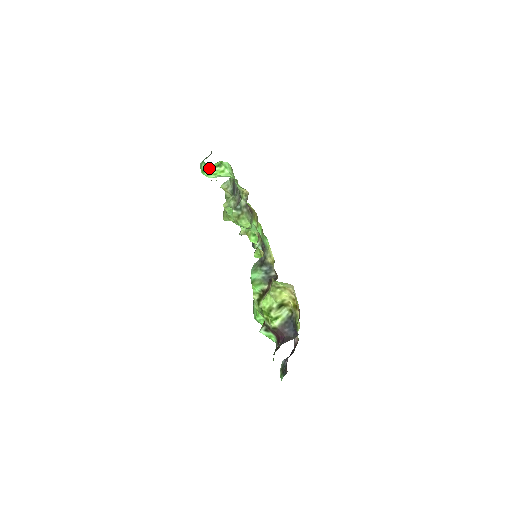
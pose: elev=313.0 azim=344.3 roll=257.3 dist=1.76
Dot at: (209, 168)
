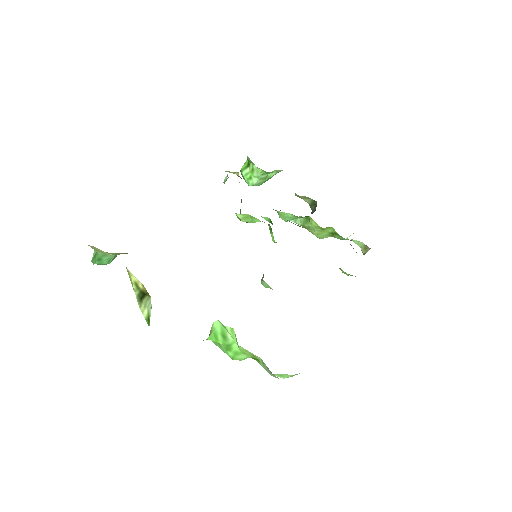
Dot at: (242, 174)
